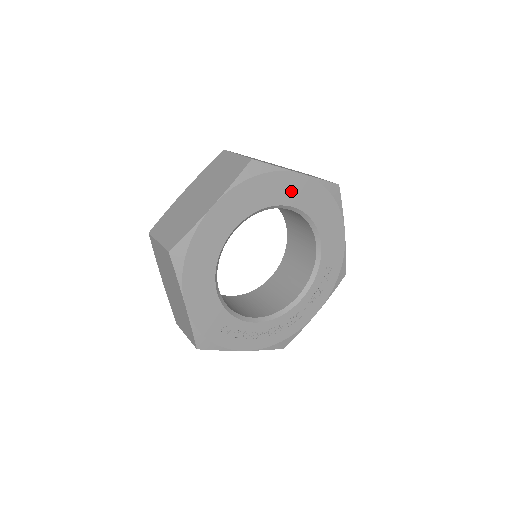
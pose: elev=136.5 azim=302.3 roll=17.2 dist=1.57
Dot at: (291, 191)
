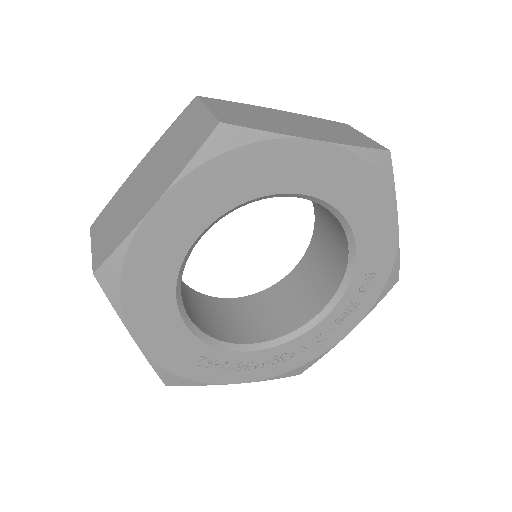
Dot at: (298, 170)
